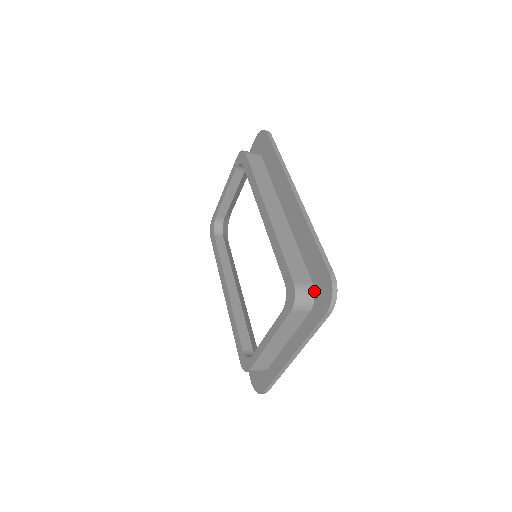
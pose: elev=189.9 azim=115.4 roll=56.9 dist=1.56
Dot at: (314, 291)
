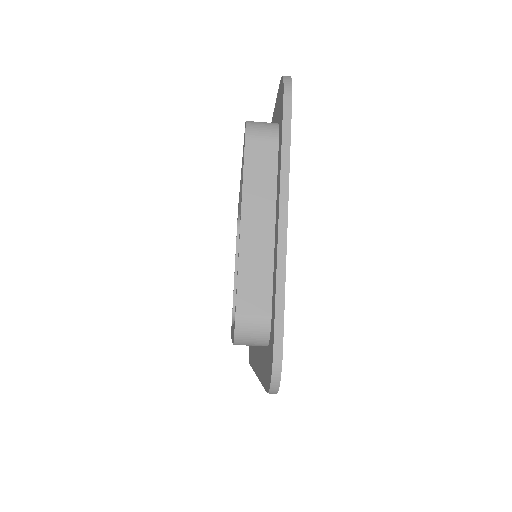
Dot at: (277, 123)
